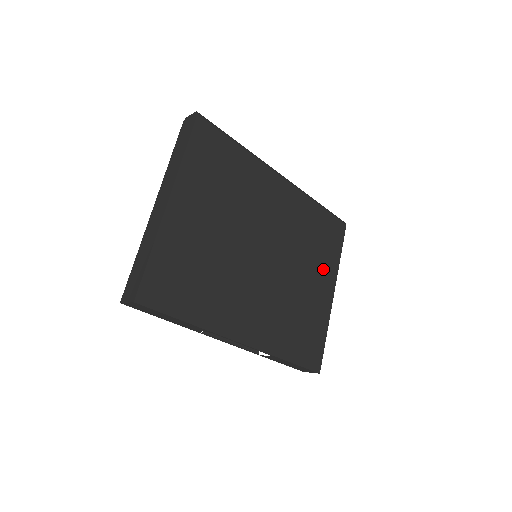
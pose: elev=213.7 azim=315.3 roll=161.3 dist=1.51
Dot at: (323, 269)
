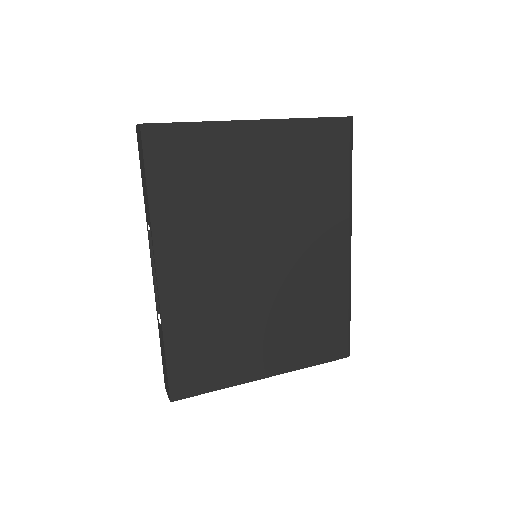
Dot at: (286, 348)
